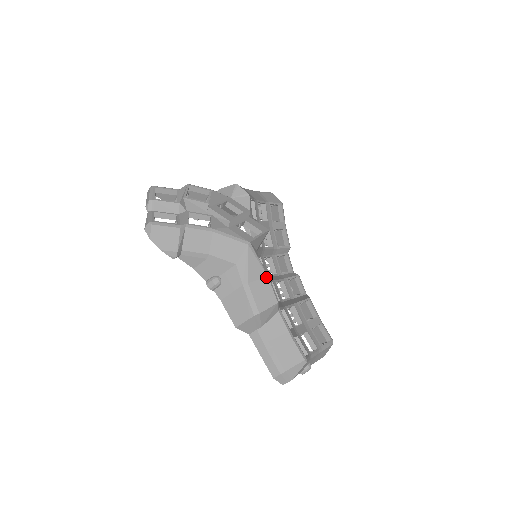
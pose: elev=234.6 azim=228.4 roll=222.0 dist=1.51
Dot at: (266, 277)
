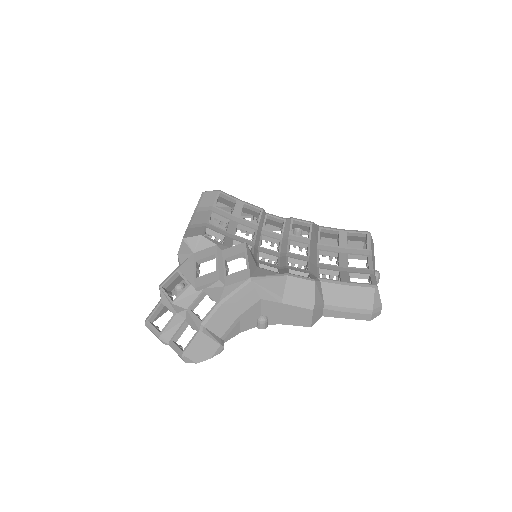
Dot at: (287, 277)
